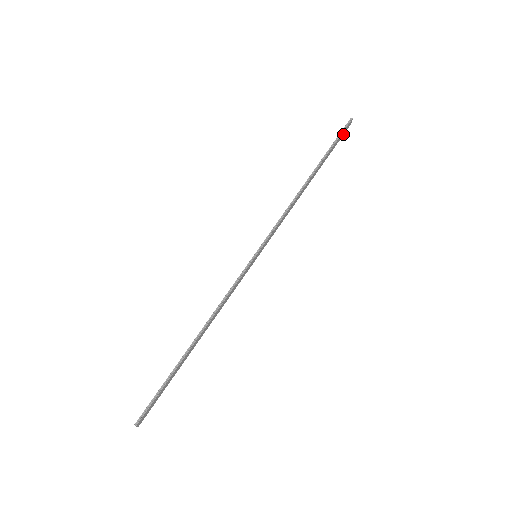
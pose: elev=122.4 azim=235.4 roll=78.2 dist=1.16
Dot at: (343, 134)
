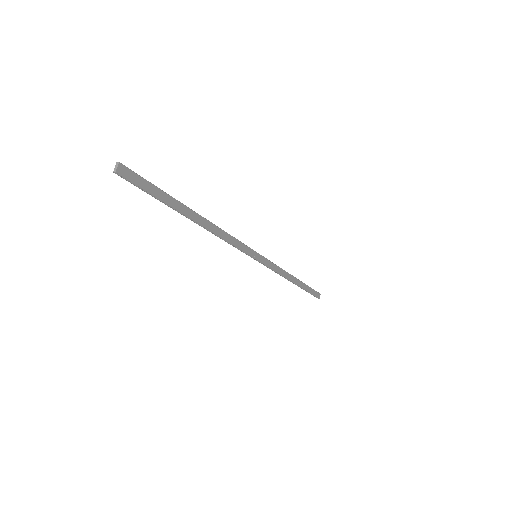
Dot at: (315, 295)
